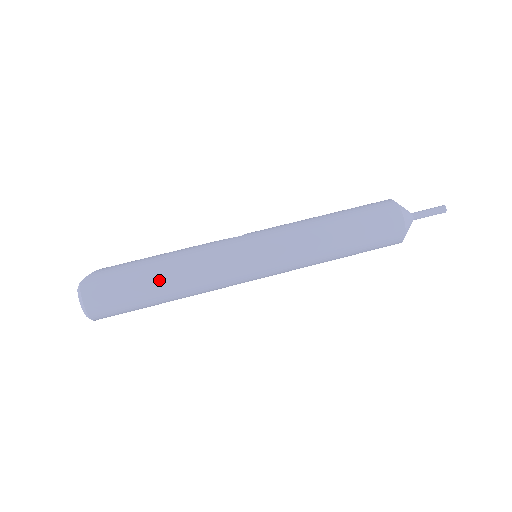
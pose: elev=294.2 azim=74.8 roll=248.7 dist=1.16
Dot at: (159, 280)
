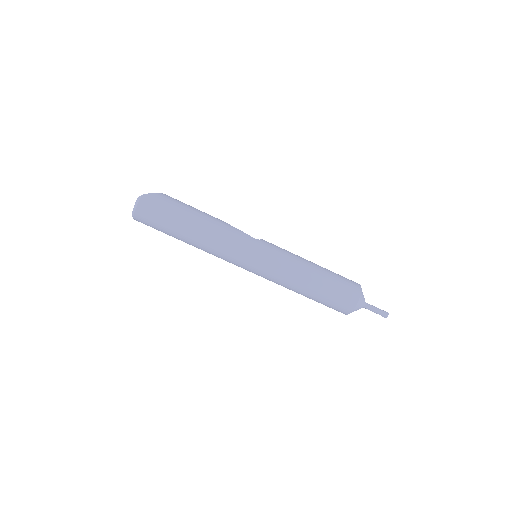
Dot at: (189, 230)
